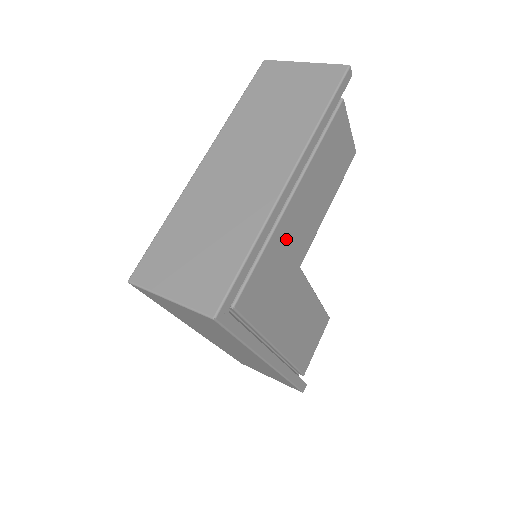
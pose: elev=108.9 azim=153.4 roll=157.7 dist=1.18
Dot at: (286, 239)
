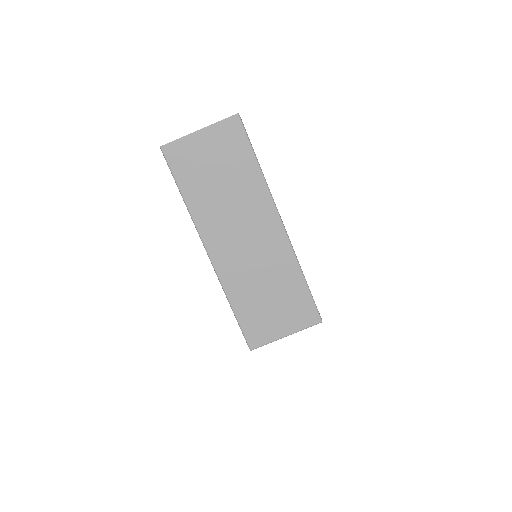
Dot at: occluded
